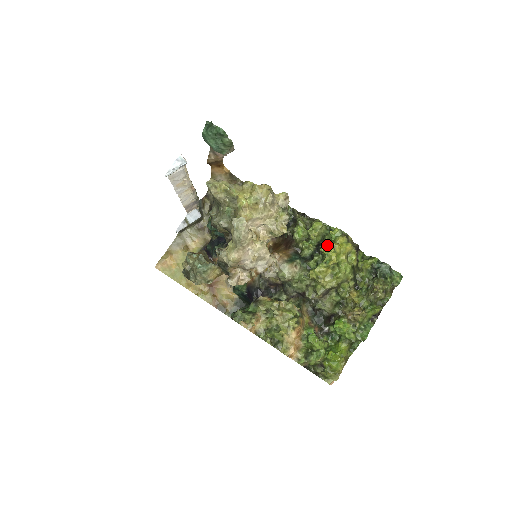
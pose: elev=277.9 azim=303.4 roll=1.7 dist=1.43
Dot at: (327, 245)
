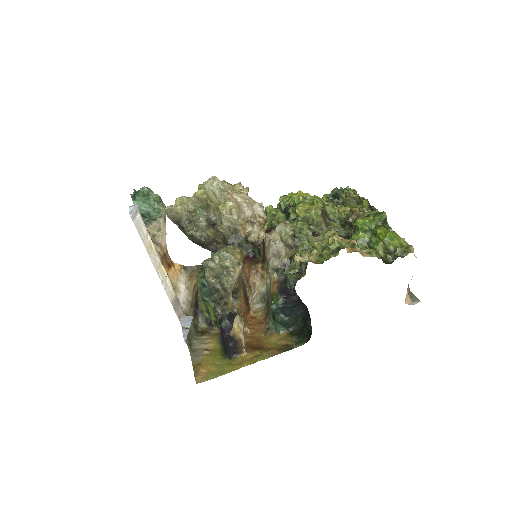
Dot at: (286, 198)
